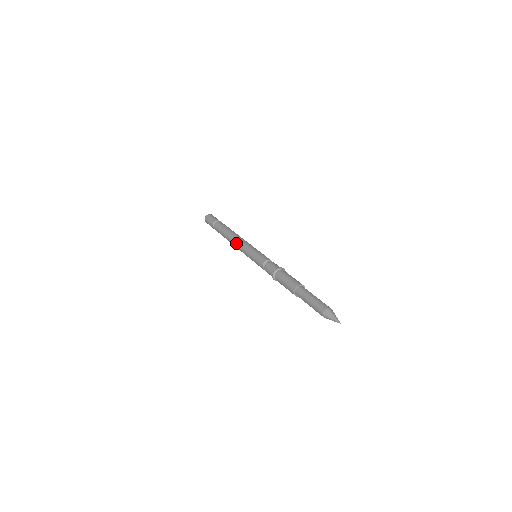
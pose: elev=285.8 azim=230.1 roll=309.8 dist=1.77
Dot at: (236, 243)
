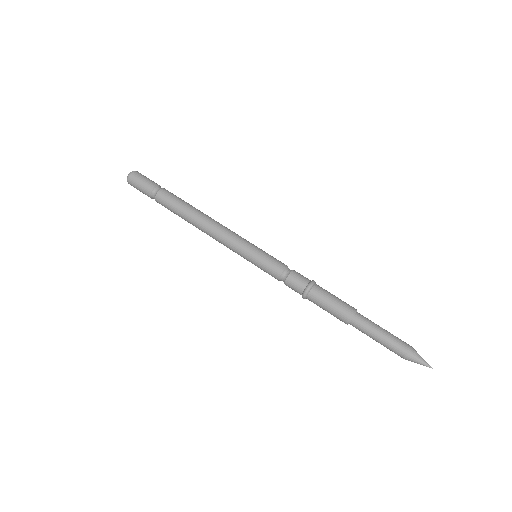
Dot at: (214, 234)
